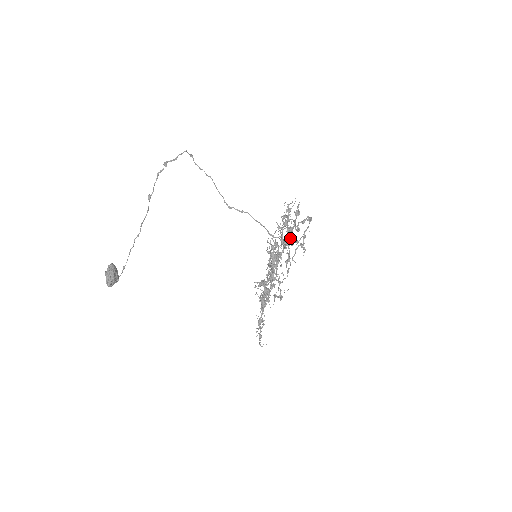
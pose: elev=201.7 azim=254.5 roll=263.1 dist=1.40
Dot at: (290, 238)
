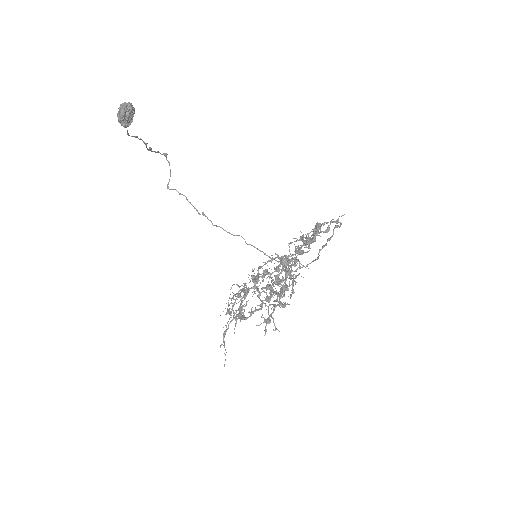
Dot at: (321, 231)
